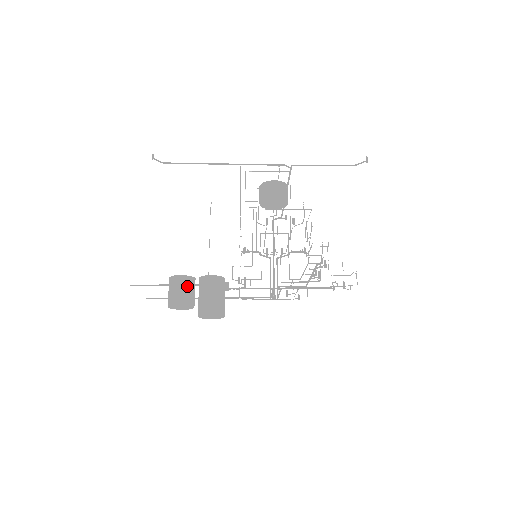
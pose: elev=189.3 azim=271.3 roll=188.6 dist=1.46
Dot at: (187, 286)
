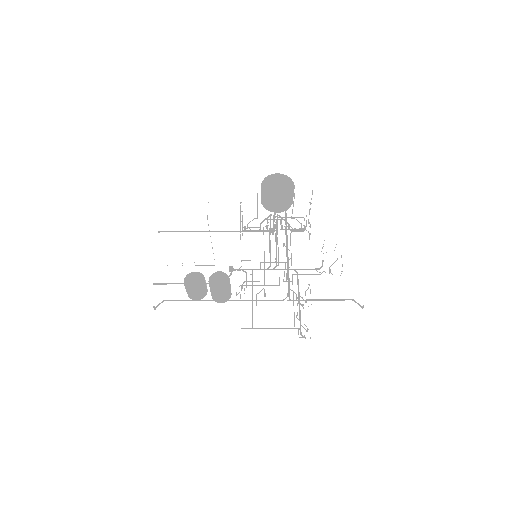
Dot at: (200, 293)
